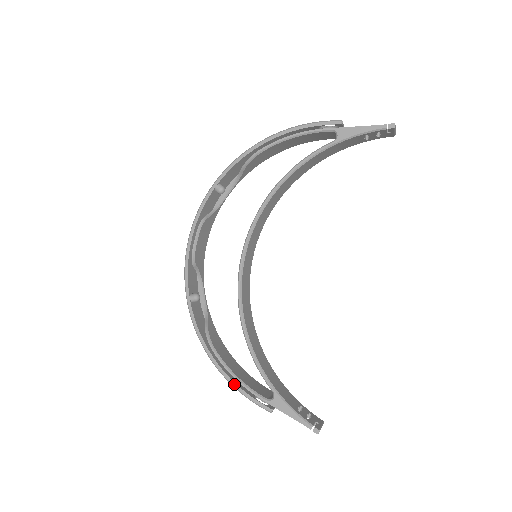
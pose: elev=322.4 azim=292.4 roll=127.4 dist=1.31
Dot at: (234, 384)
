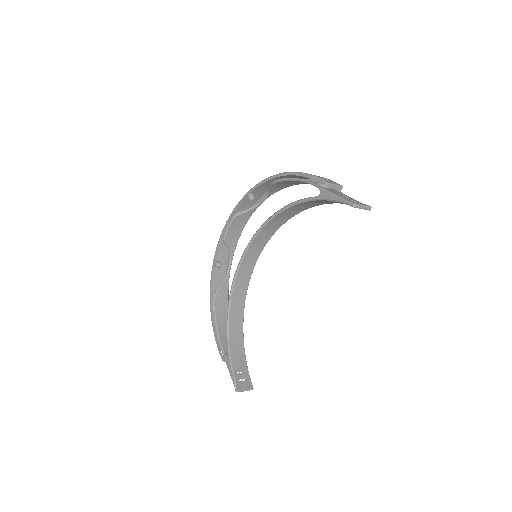
Dot at: (214, 332)
